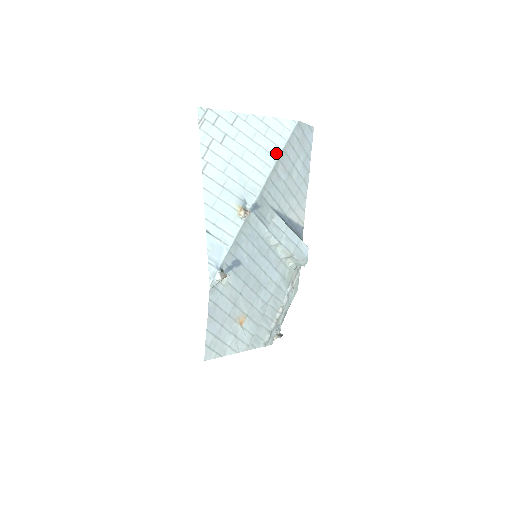
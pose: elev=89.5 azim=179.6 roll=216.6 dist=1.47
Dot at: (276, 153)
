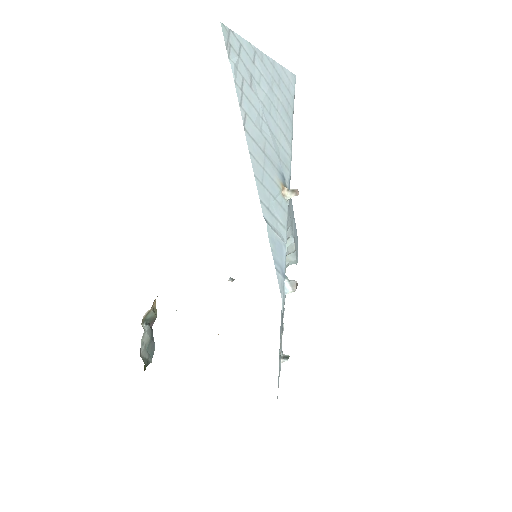
Dot at: (290, 113)
